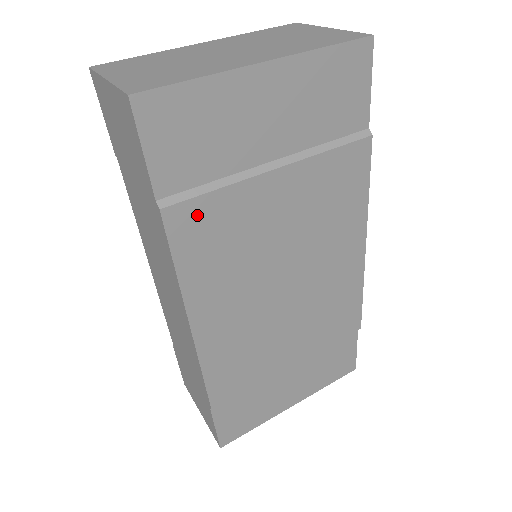
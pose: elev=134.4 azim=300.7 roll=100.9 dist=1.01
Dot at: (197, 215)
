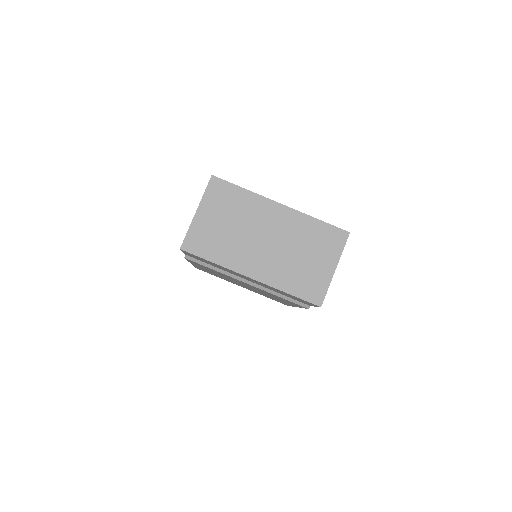
Dot at: occluded
